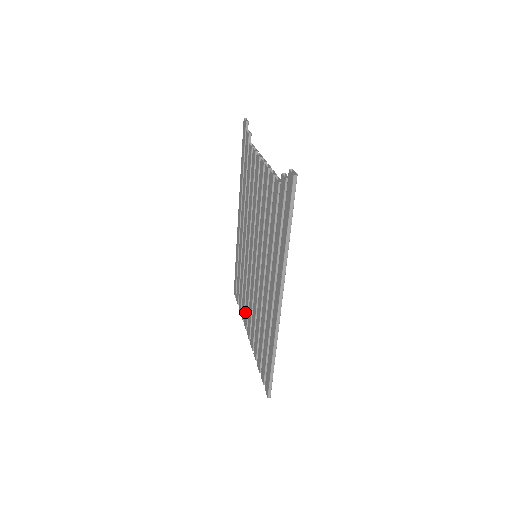
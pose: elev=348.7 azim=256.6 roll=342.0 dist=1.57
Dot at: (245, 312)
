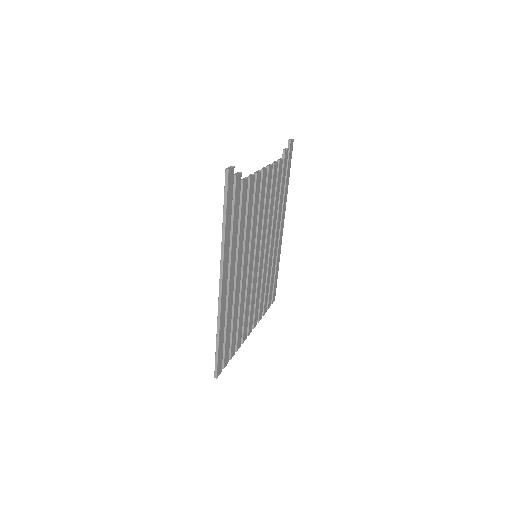
Dot at: occluded
